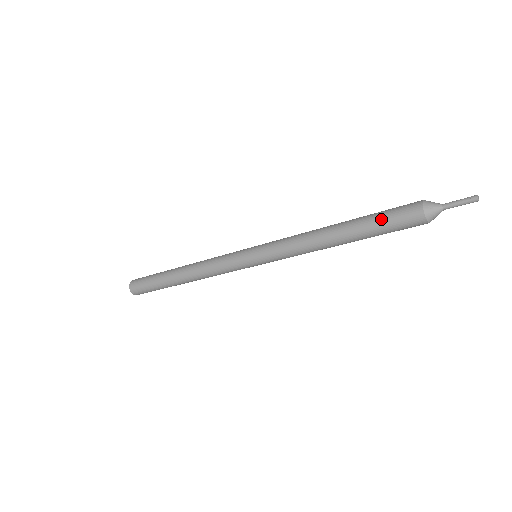
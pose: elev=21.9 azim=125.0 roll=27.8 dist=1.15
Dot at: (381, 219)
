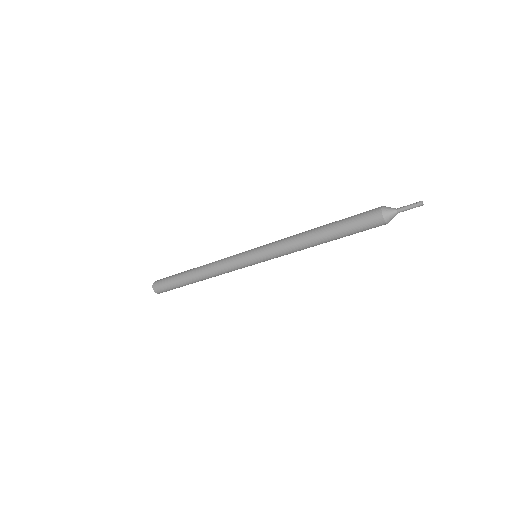
Dot at: (351, 220)
